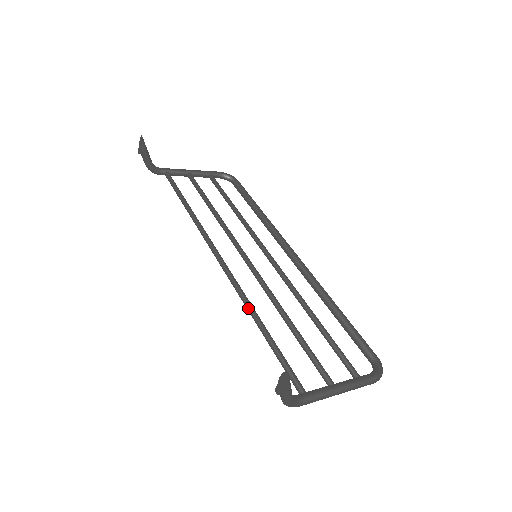
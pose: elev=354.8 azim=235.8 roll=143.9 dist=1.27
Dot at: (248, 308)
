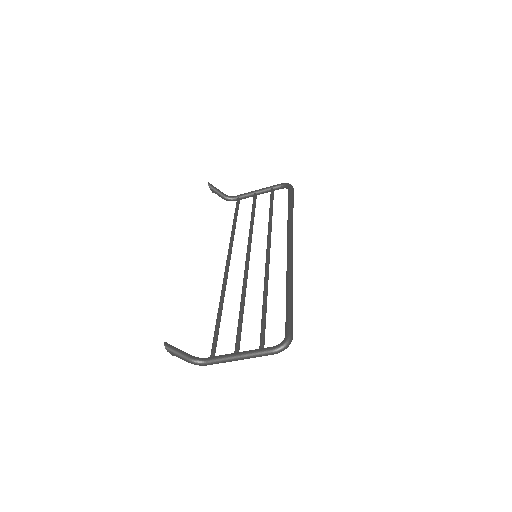
Dot at: (220, 299)
